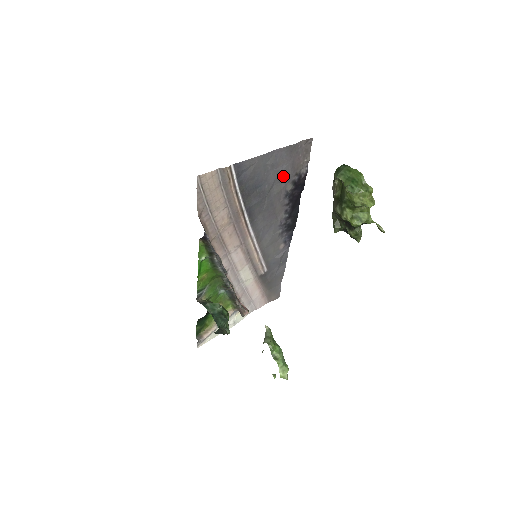
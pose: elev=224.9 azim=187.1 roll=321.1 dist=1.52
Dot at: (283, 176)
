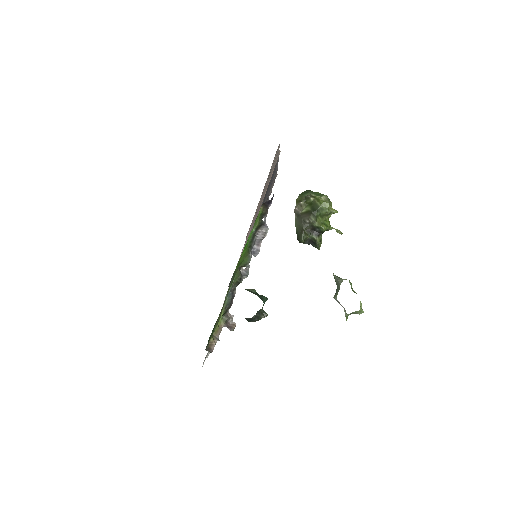
Dot at: (268, 193)
